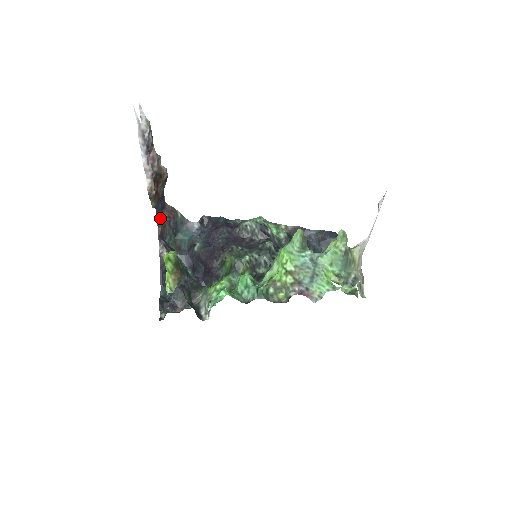
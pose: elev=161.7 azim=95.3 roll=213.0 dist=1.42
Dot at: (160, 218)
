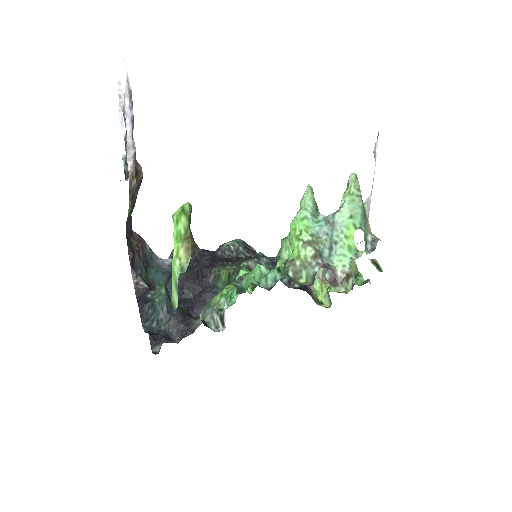
Dot at: (129, 243)
